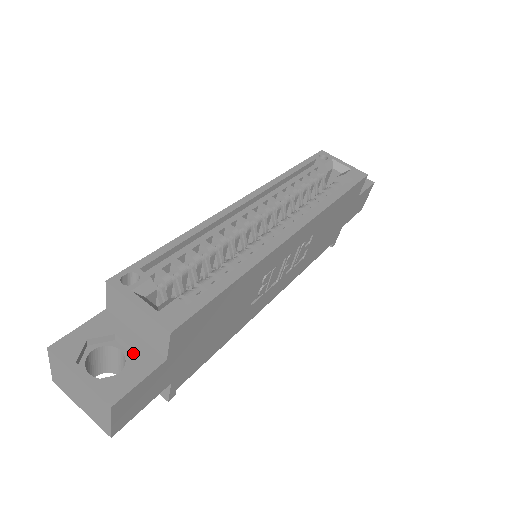
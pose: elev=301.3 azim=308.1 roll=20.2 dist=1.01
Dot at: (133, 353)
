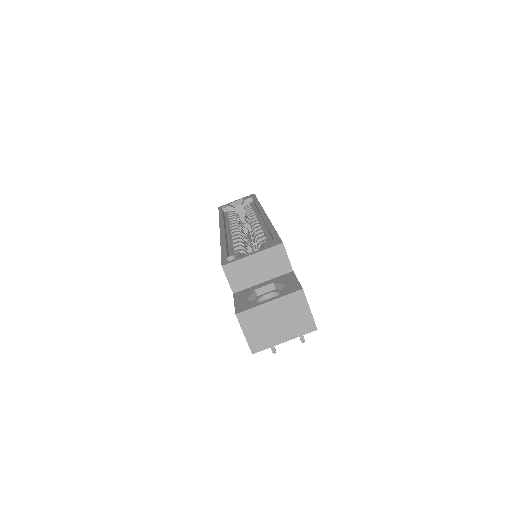
Dot at: (275, 283)
